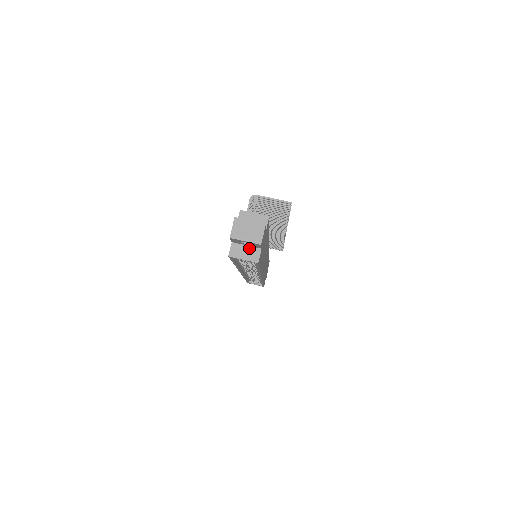
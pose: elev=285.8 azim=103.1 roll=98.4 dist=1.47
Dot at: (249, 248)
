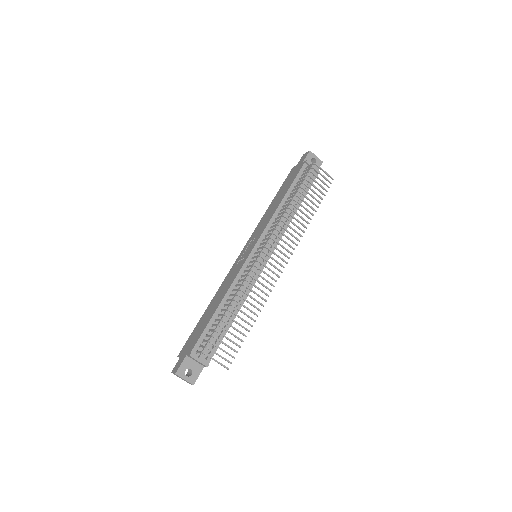
Dot at: occluded
